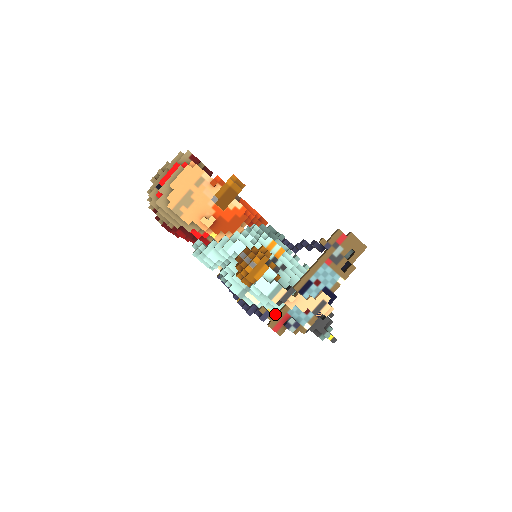
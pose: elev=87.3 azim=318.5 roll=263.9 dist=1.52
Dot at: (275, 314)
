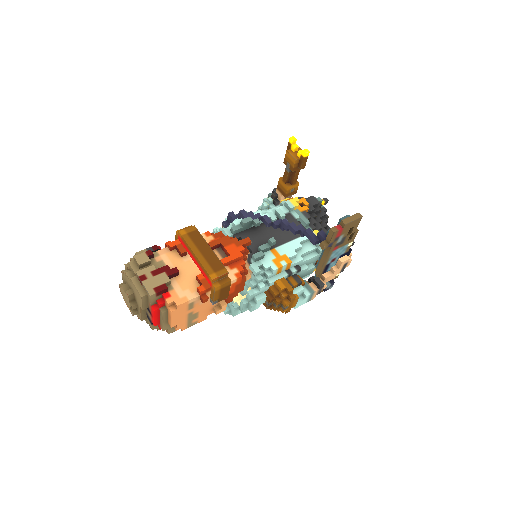
Dot at: occluded
